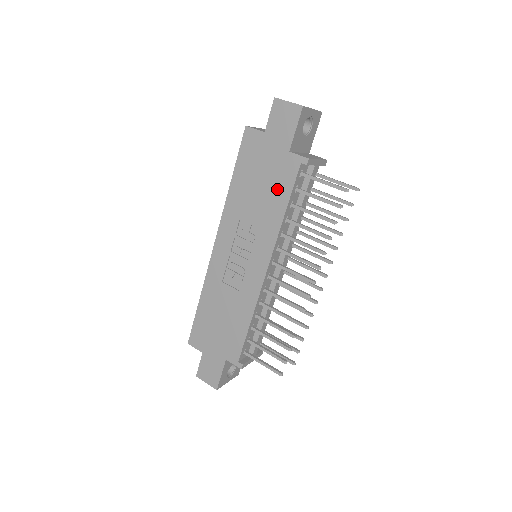
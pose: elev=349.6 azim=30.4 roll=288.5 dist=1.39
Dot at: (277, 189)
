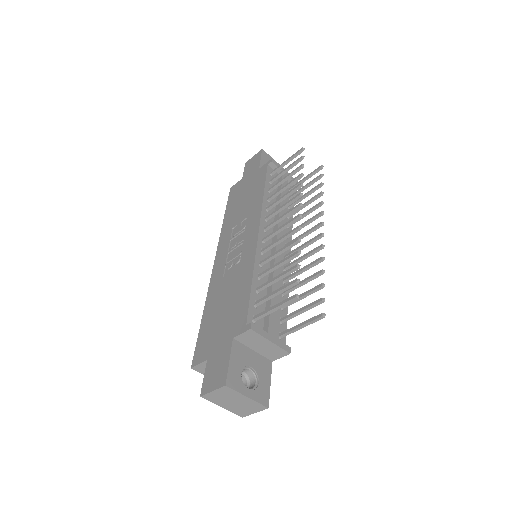
Dot at: (255, 188)
